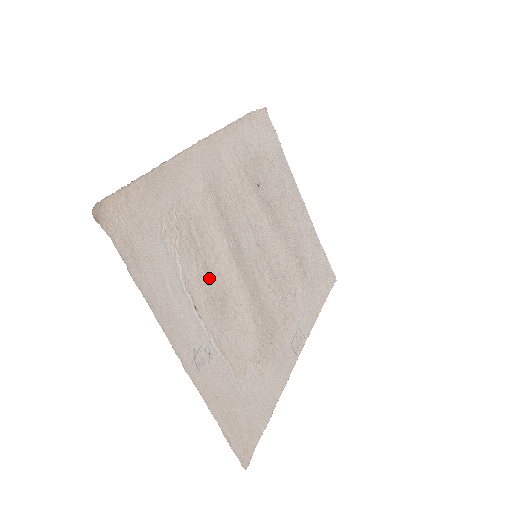
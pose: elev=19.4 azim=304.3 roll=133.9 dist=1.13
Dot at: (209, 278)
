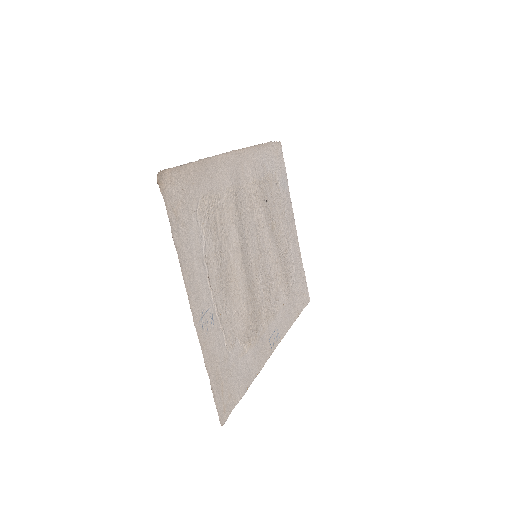
Dot at: (221, 259)
